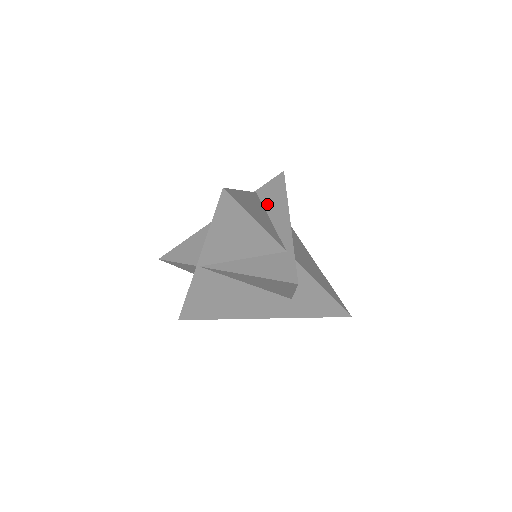
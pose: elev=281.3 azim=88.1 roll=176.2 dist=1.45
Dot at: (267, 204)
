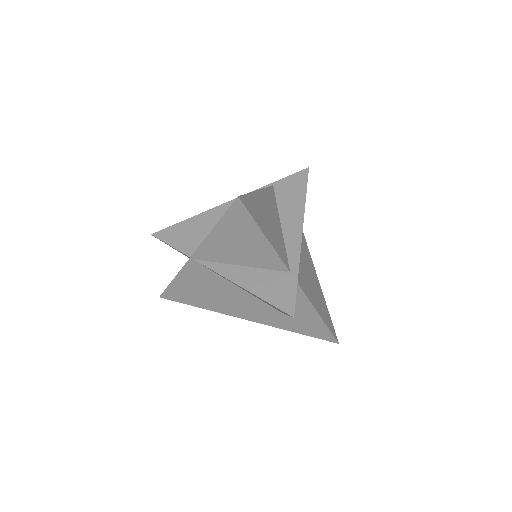
Dot at: (282, 204)
